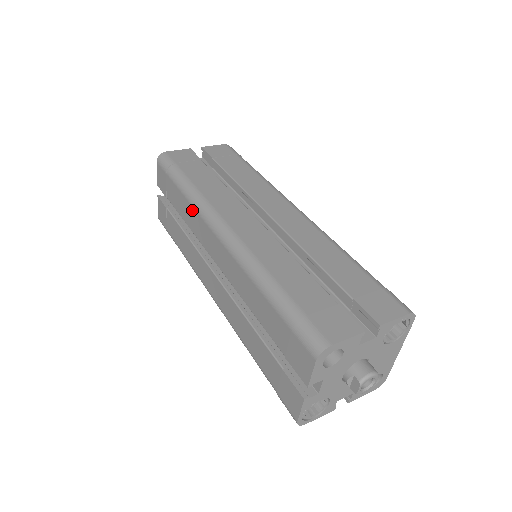
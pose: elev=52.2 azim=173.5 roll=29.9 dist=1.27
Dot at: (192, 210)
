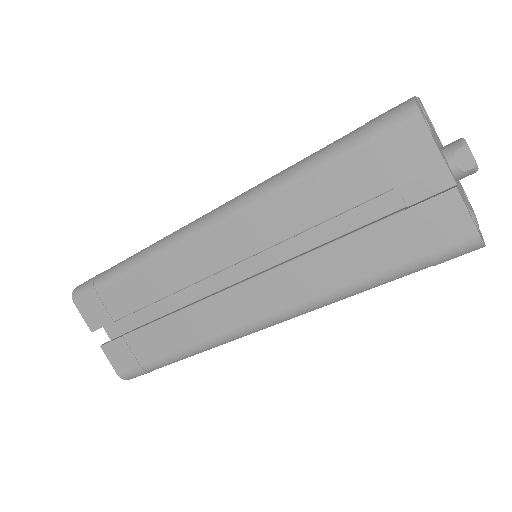
Dot at: (157, 264)
